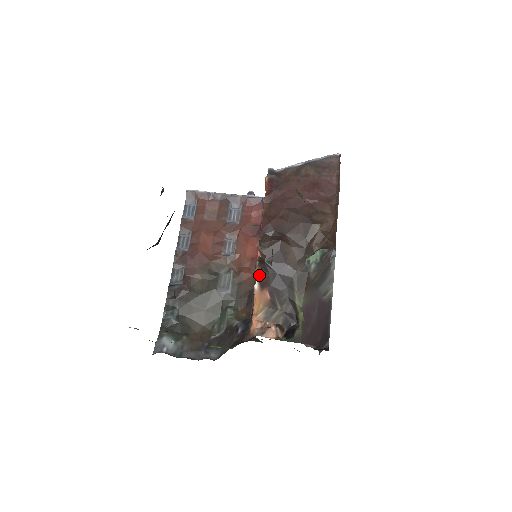
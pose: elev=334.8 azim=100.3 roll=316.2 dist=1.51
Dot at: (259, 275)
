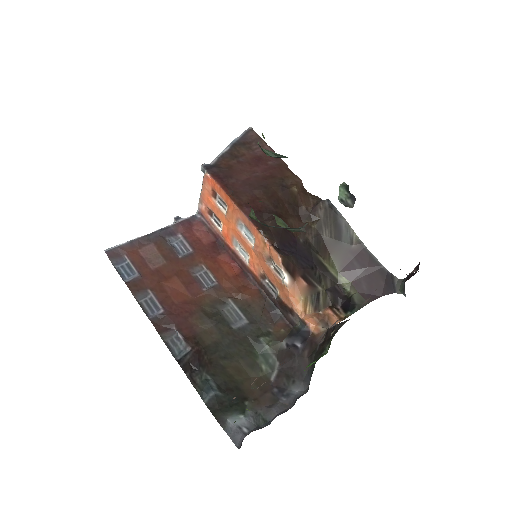
Dot at: (284, 264)
